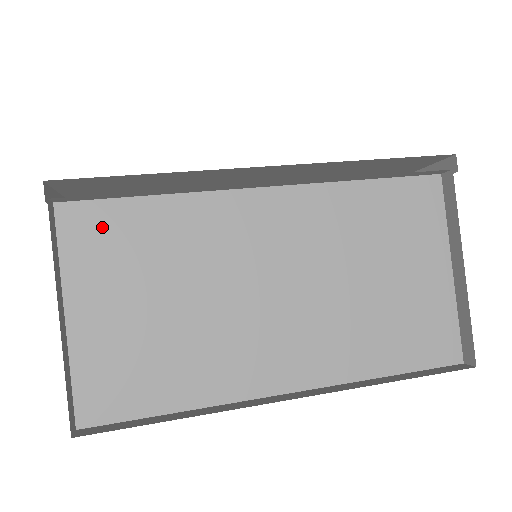
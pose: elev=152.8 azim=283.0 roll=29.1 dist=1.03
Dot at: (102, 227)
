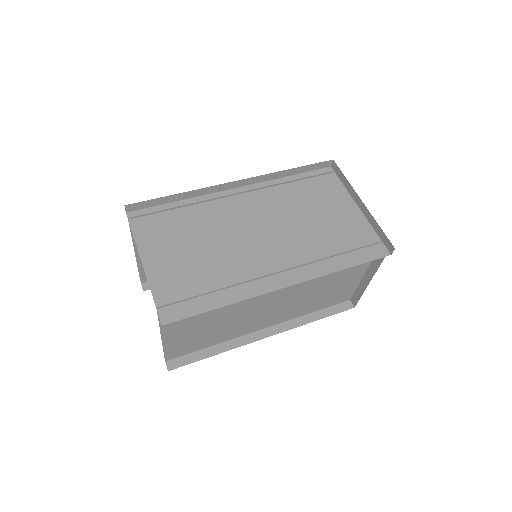
Dot at: occluded
